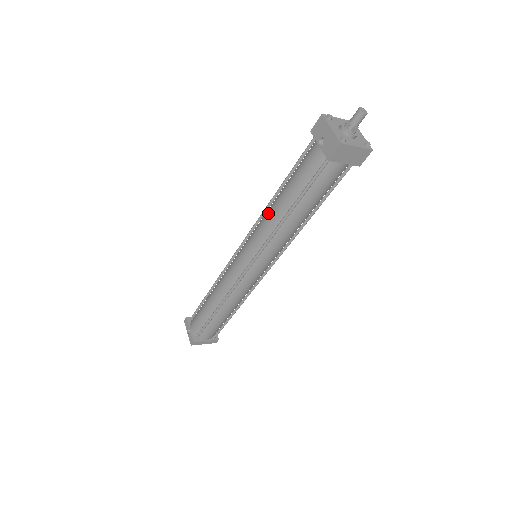
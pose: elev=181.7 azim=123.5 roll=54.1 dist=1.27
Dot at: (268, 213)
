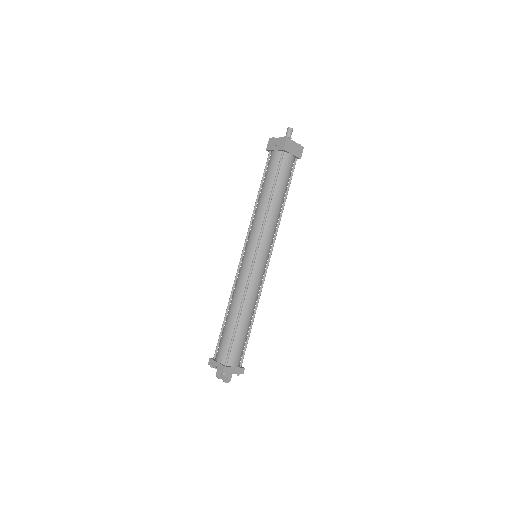
Dot at: (256, 211)
